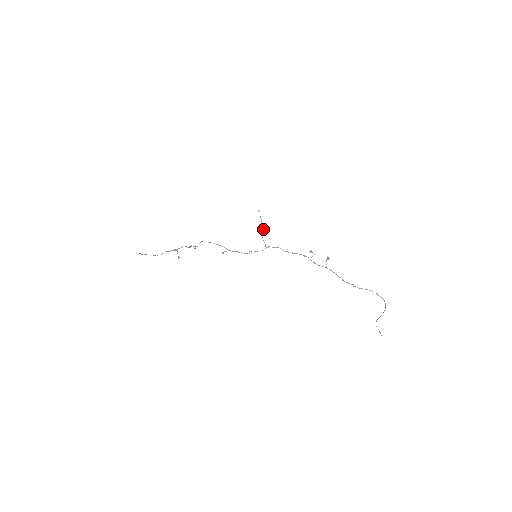
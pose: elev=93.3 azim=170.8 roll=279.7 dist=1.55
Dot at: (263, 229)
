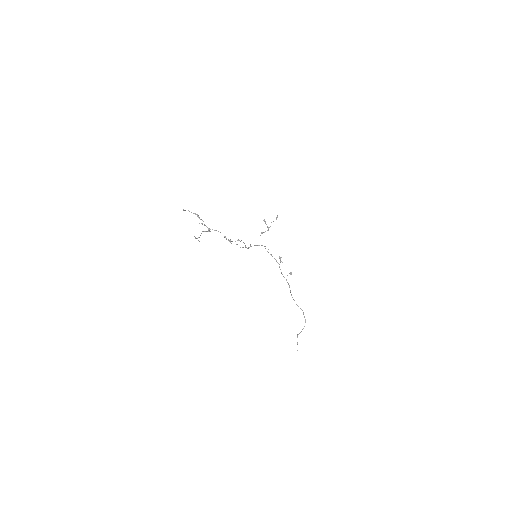
Dot at: (268, 230)
